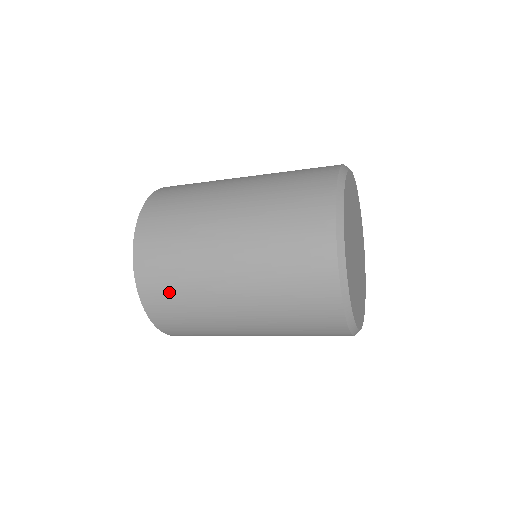
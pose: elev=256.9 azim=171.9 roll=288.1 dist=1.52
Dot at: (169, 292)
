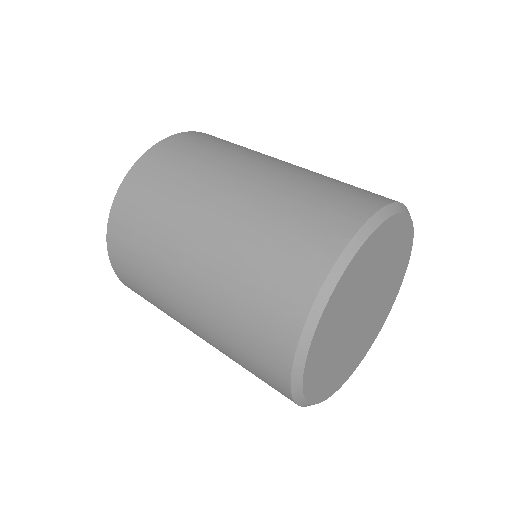
Dot at: (158, 181)
